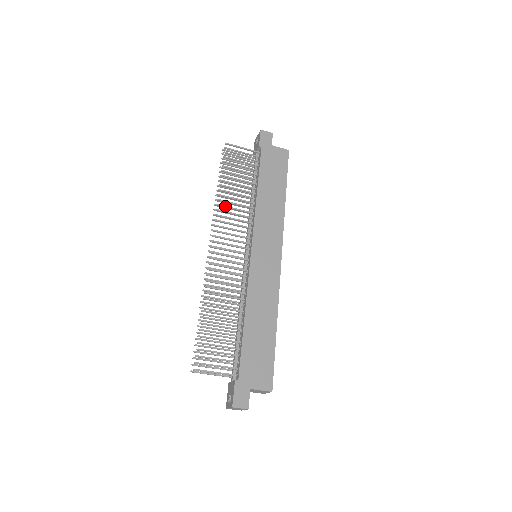
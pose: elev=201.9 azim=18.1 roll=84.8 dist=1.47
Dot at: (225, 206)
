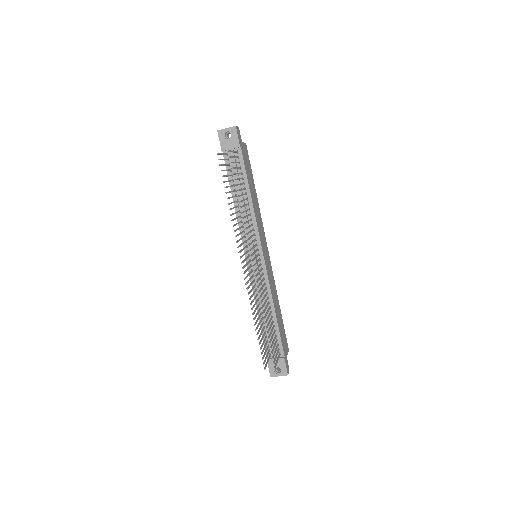
Dot at: (246, 222)
